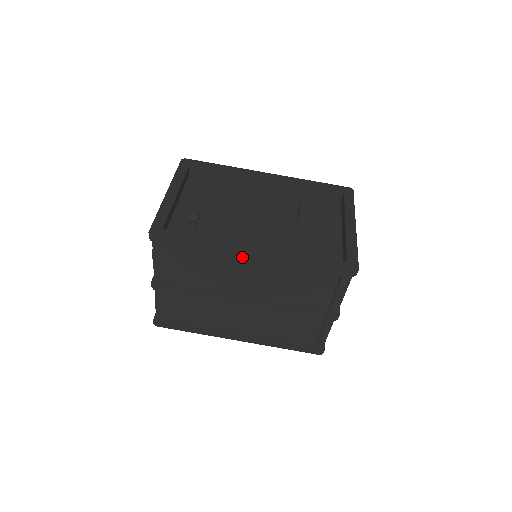
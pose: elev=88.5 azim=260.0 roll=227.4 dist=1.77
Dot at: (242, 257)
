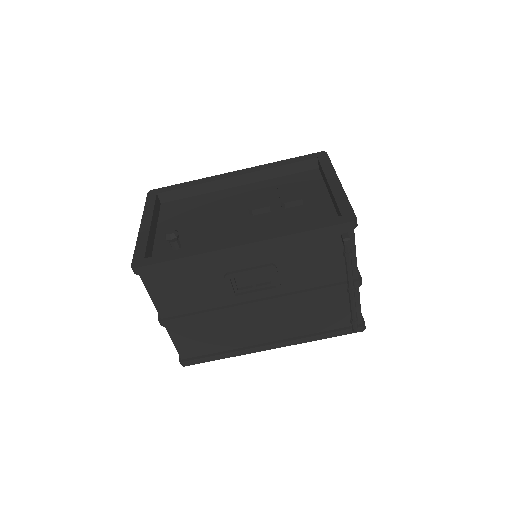
Dot at: (233, 254)
